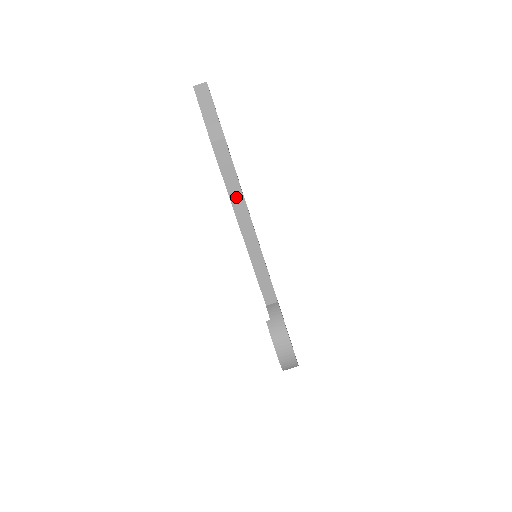
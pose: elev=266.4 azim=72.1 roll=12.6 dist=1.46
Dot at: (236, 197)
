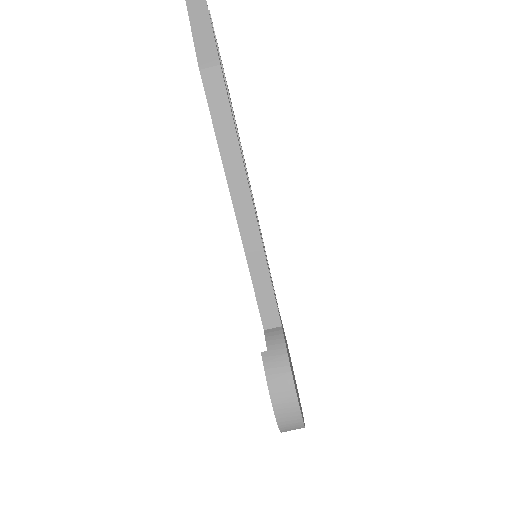
Dot at: (231, 158)
